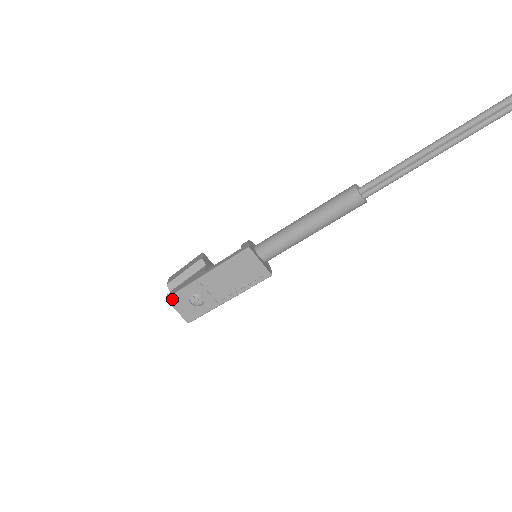
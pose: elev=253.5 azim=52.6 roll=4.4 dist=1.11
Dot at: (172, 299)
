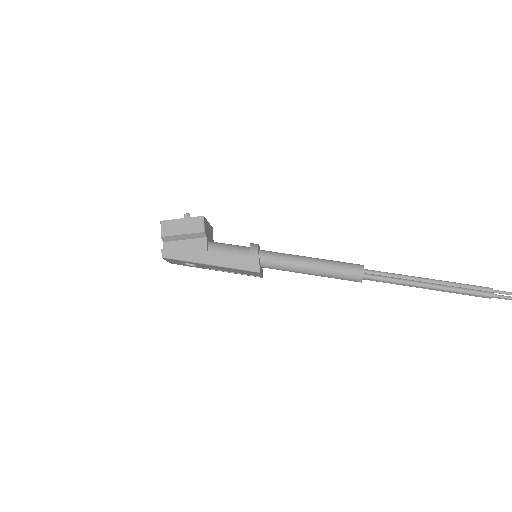
Dot at: (168, 259)
